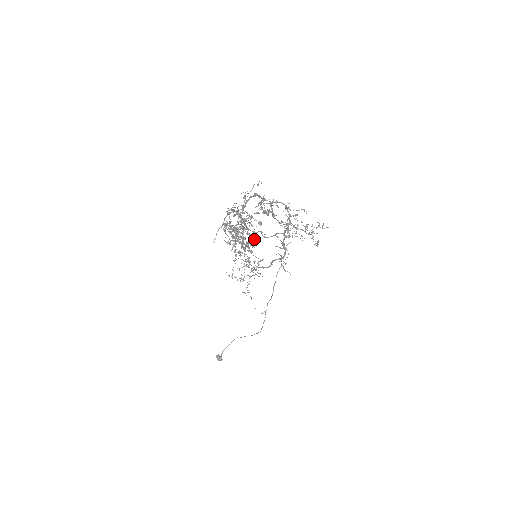
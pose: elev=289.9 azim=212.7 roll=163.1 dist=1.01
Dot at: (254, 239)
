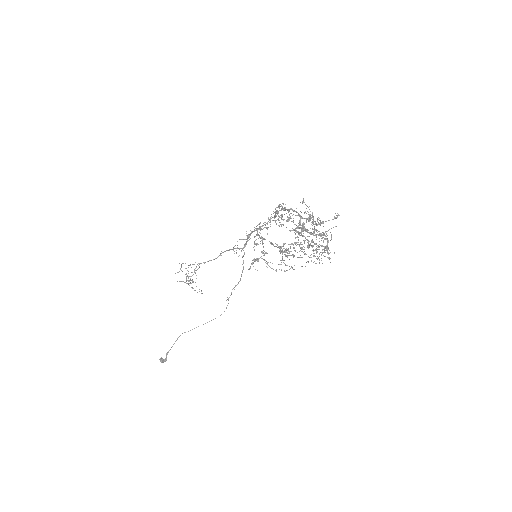
Dot at: (323, 246)
